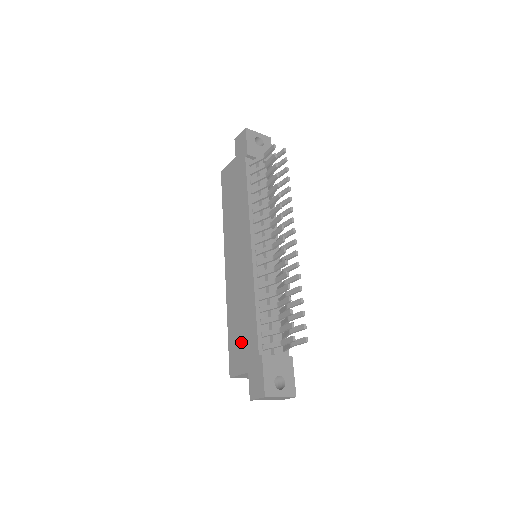
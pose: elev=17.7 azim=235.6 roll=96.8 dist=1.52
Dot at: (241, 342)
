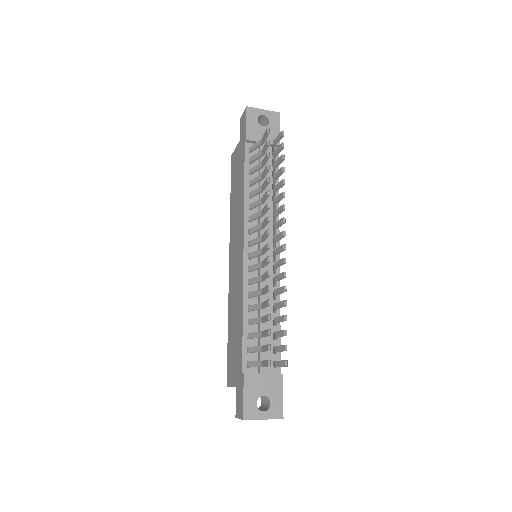
Dot at: (233, 353)
